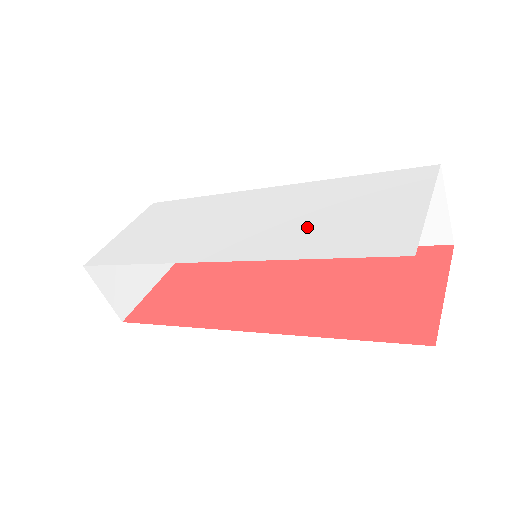
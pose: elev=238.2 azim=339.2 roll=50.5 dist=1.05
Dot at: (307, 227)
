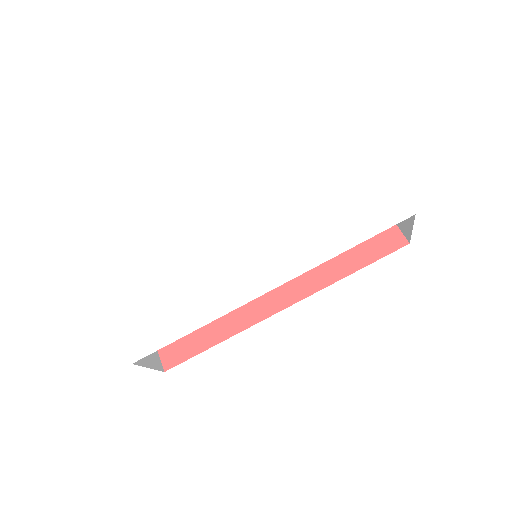
Dot at: (317, 224)
